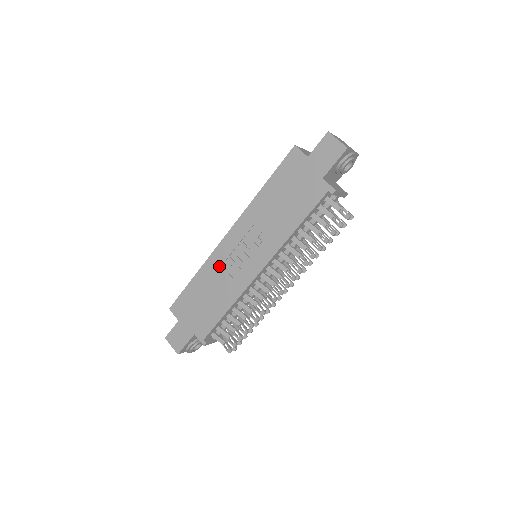
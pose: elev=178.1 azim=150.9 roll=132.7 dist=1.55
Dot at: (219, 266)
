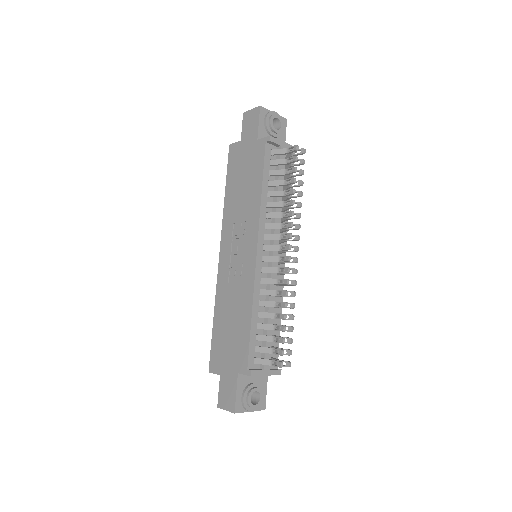
Dot at: (226, 286)
